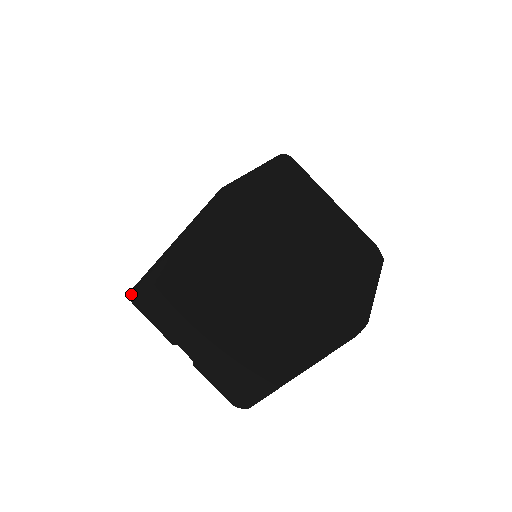
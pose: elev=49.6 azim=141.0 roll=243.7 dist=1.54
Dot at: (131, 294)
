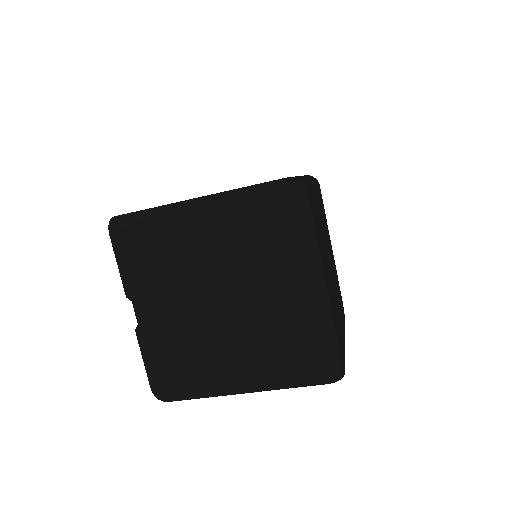
Dot at: (113, 221)
